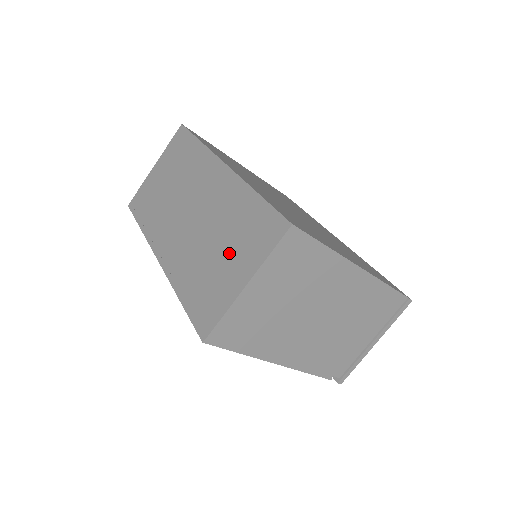
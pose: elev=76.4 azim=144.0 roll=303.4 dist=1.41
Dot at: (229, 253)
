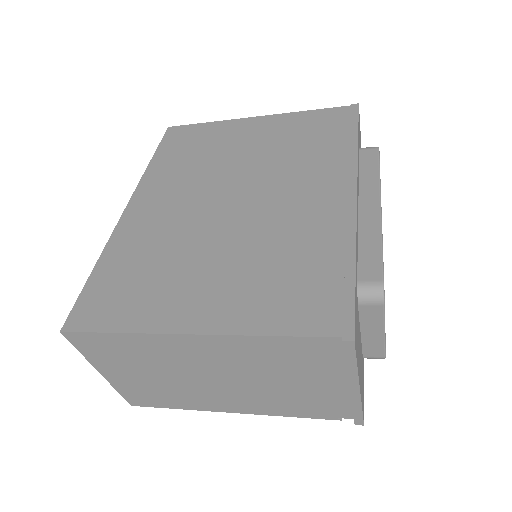
Dot at: occluded
